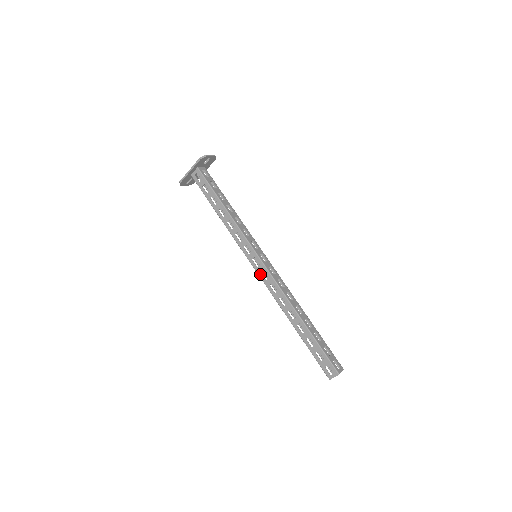
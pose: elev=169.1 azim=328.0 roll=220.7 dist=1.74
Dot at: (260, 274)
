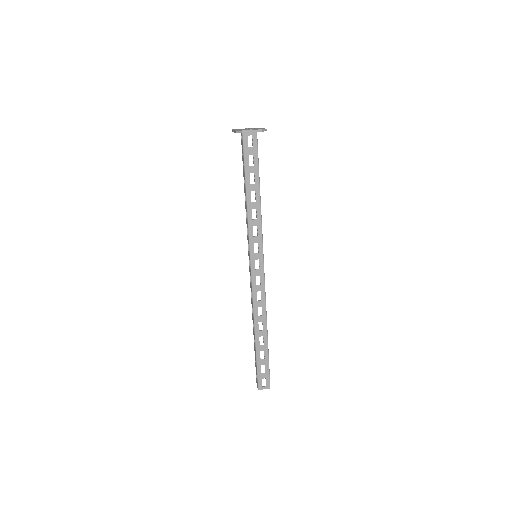
Dot at: occluded
